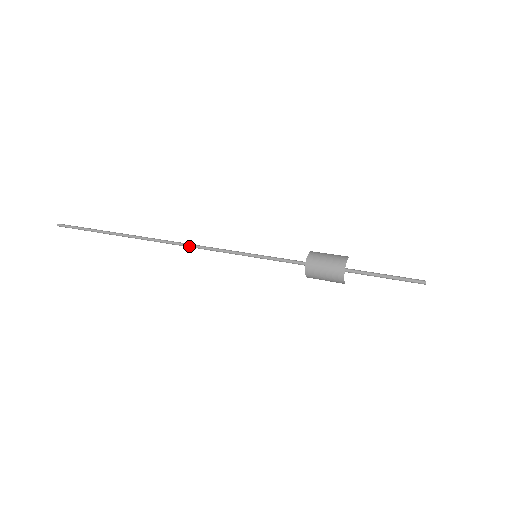
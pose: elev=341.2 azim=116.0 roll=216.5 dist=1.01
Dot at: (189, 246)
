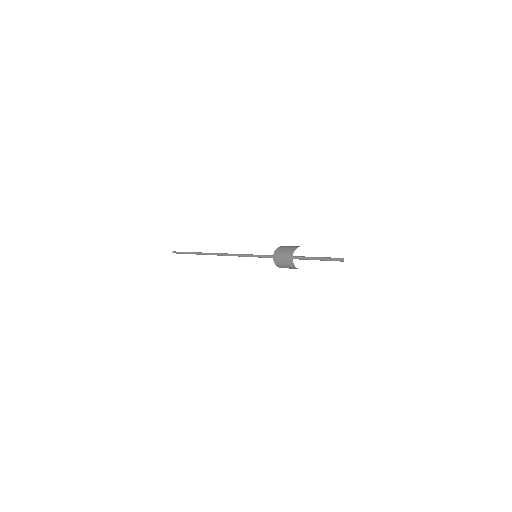
Dot at: (225, 255)
